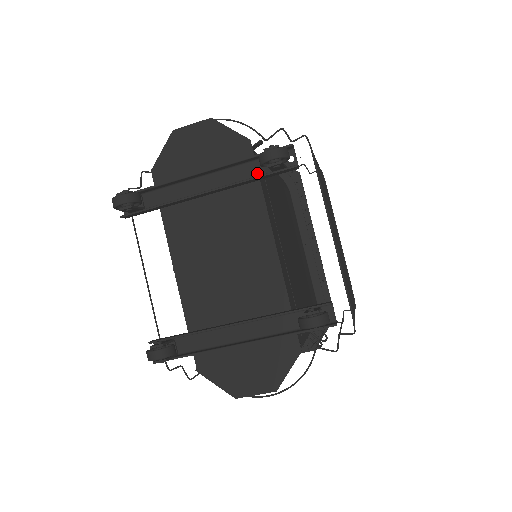
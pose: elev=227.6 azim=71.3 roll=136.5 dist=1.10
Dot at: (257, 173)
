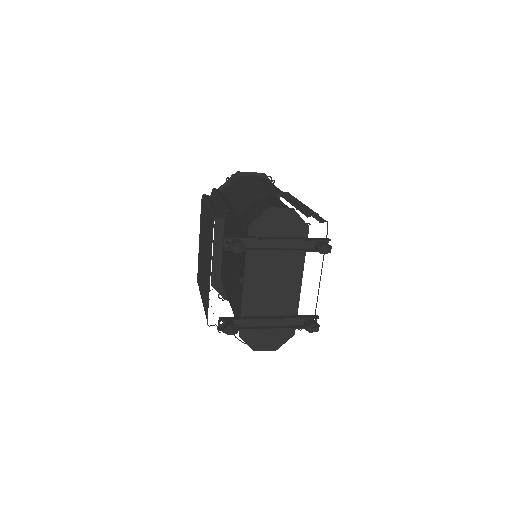
Dot at: (307, 246)
